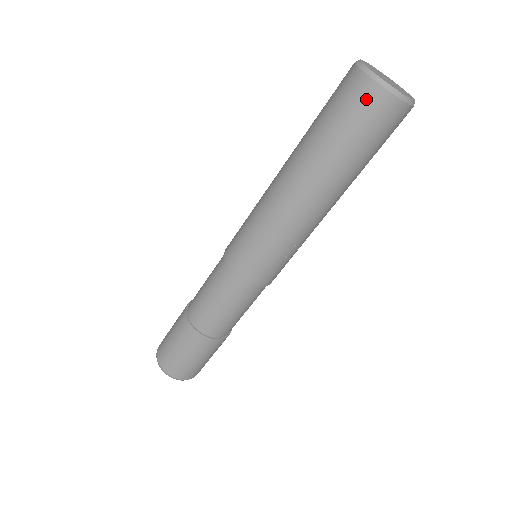
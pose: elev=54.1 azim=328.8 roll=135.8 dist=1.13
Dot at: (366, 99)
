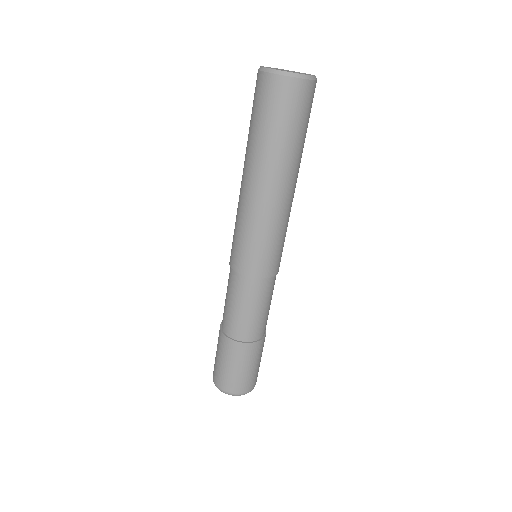
Dot at: (299, 94)
